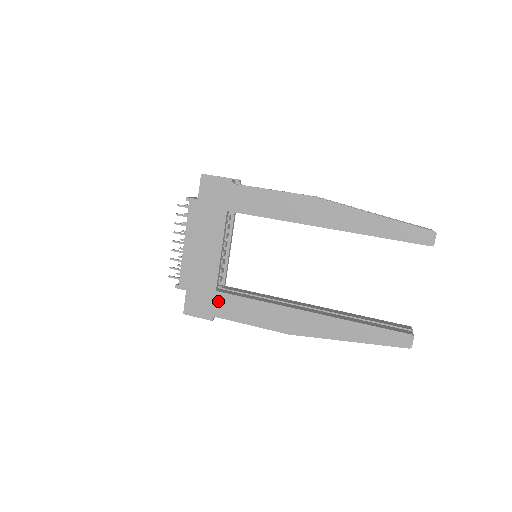
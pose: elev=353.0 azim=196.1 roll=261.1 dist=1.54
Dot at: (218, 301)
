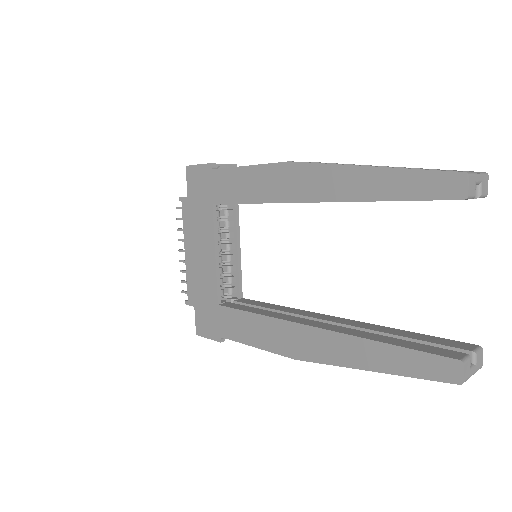
Dot at: (222, 317)
